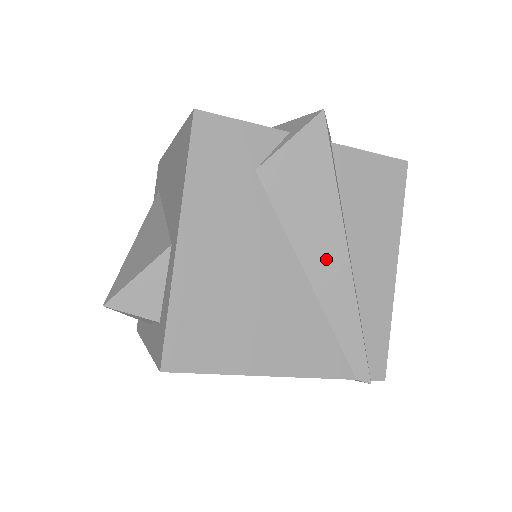
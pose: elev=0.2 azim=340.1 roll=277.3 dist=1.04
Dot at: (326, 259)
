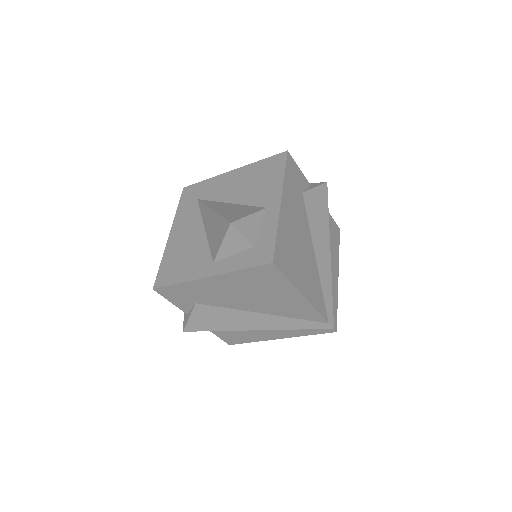
Dot at: (323, 251)
